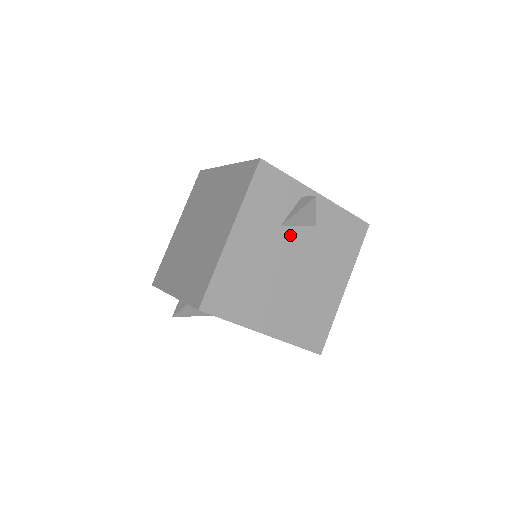
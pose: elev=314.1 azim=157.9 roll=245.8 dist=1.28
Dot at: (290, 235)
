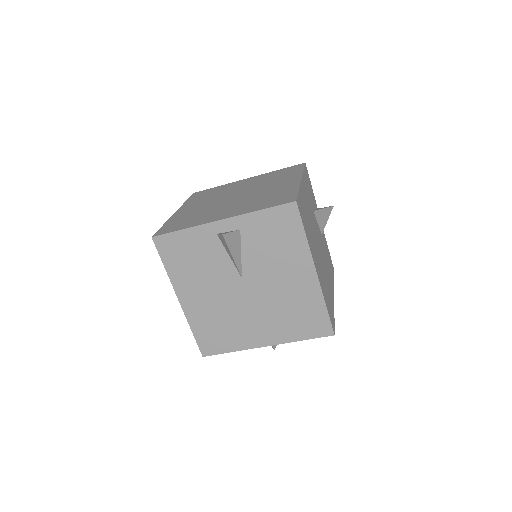
Dot at: (316, 223)
